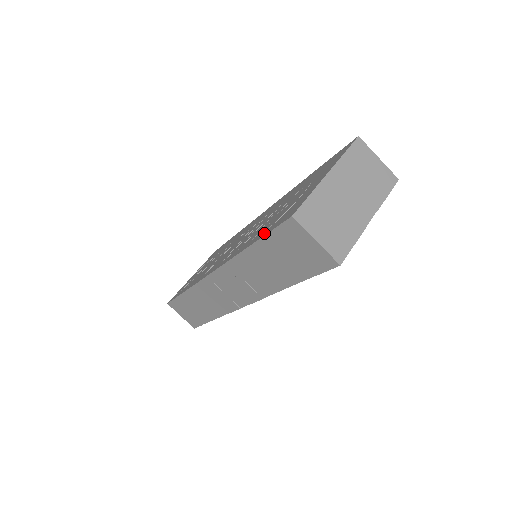
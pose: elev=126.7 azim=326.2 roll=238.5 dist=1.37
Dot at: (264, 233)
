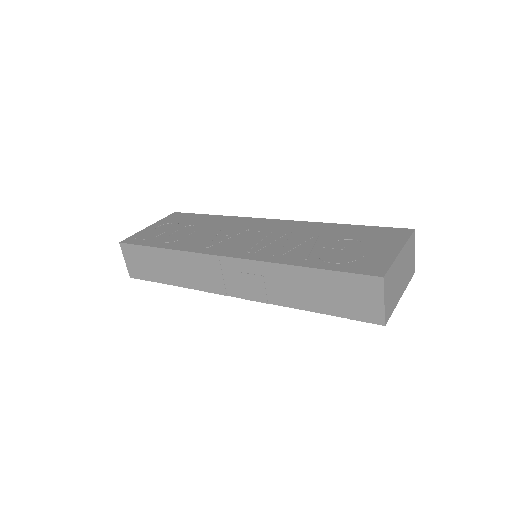
Dot at: (332, 267)
